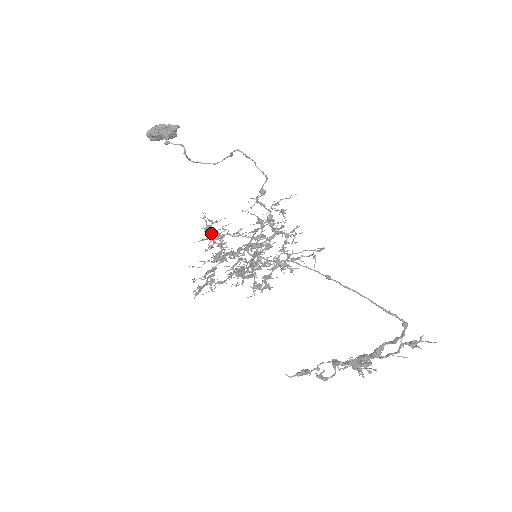
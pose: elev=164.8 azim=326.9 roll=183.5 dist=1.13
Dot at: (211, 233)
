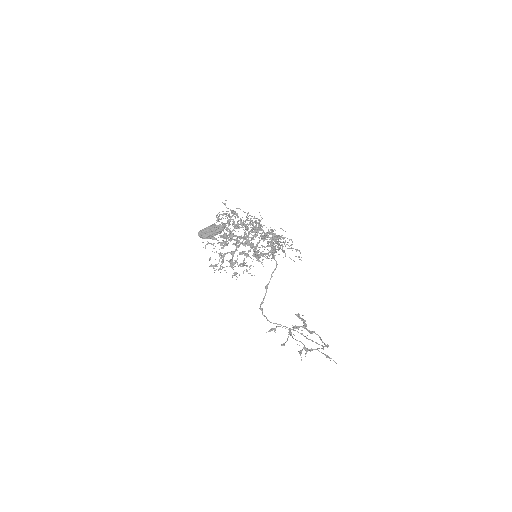
Dot at: (232, 261)
